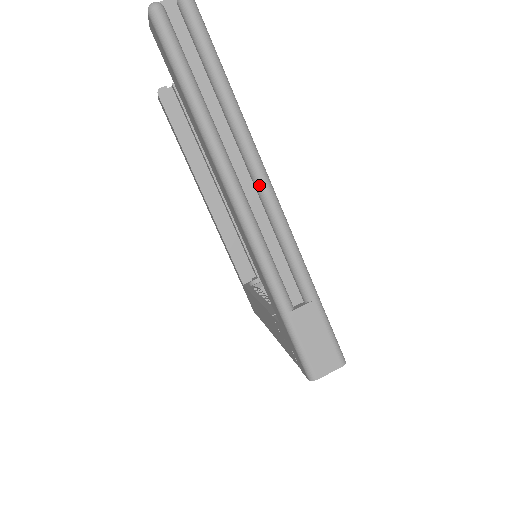
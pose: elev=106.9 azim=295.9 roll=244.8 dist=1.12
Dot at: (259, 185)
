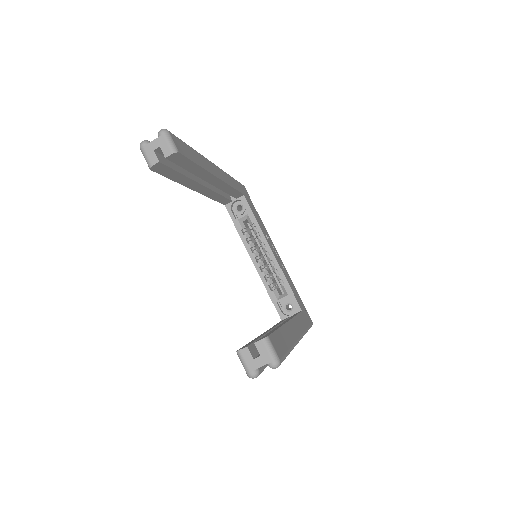
Dot at: occluded
